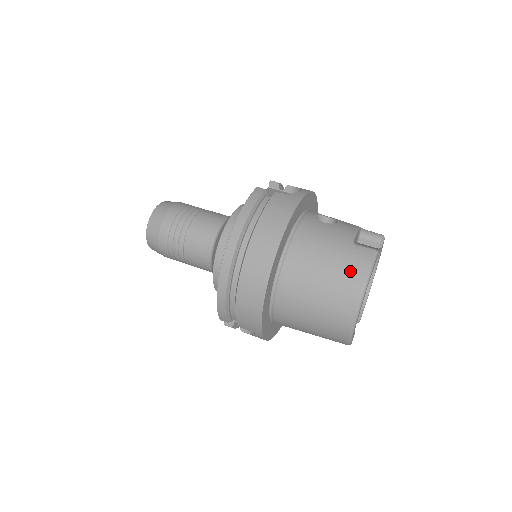
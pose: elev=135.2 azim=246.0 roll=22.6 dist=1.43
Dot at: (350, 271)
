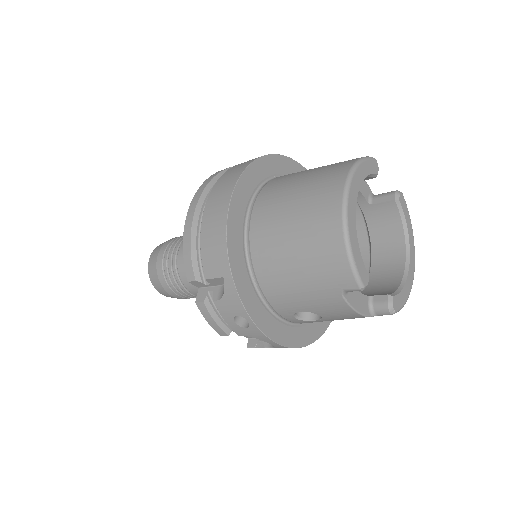
Dot at: (336, 165)
